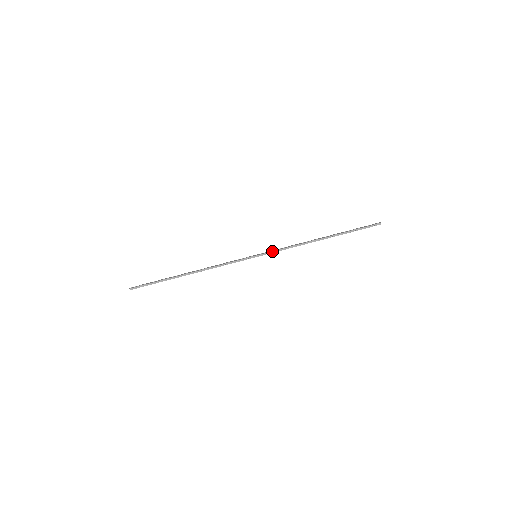
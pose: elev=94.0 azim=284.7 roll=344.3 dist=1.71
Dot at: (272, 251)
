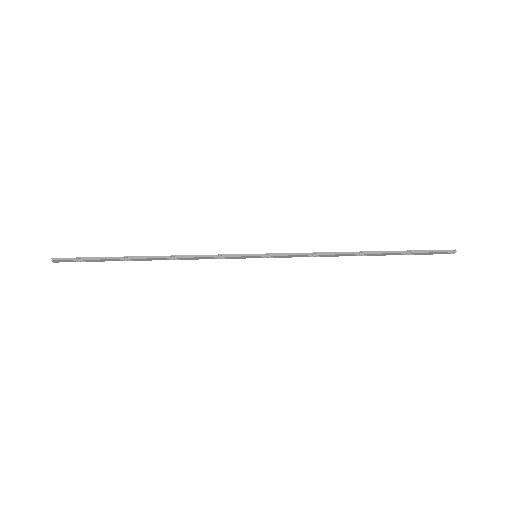
Dot at: (282, 253)
